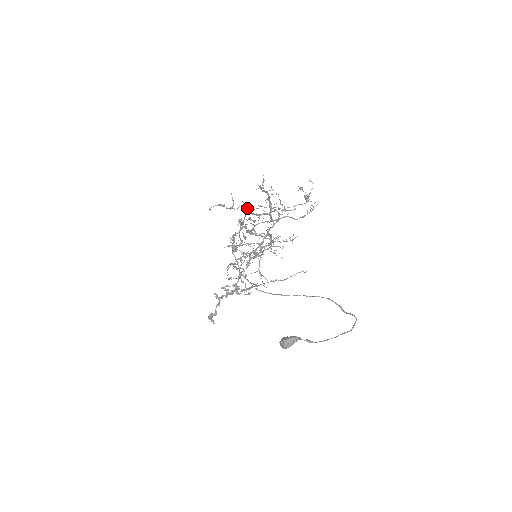
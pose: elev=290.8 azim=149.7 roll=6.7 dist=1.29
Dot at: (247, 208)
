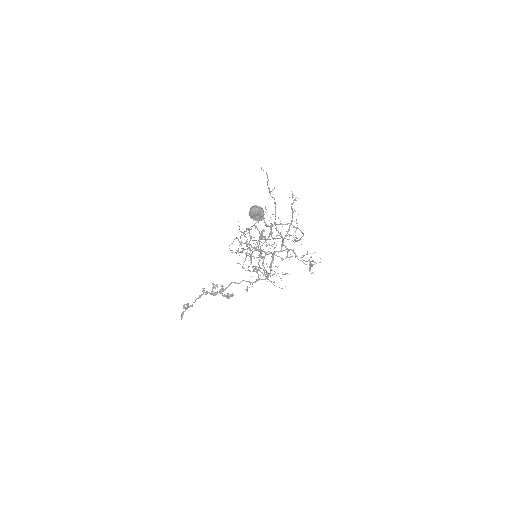
Dot at: occluded
